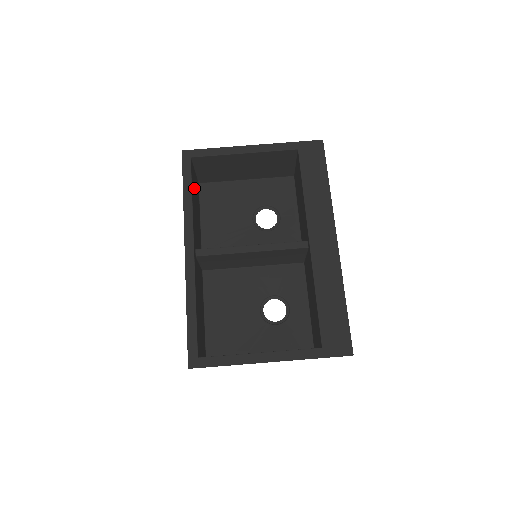
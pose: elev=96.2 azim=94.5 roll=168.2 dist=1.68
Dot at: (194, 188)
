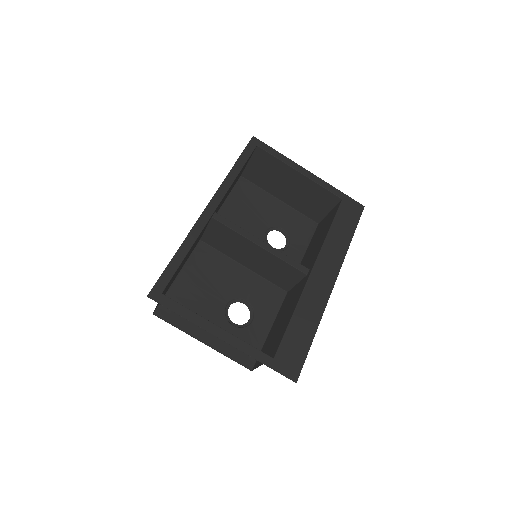
Dot at: occluded
